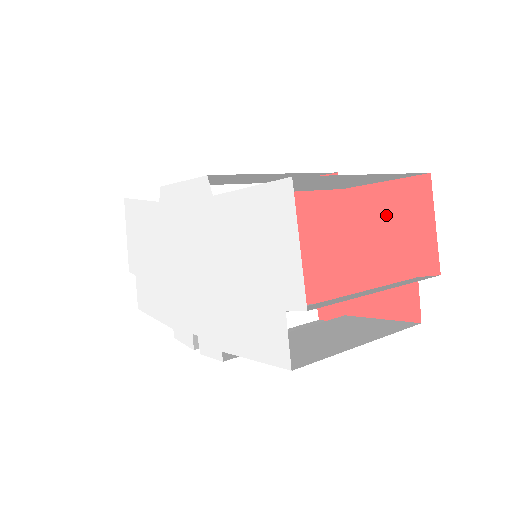
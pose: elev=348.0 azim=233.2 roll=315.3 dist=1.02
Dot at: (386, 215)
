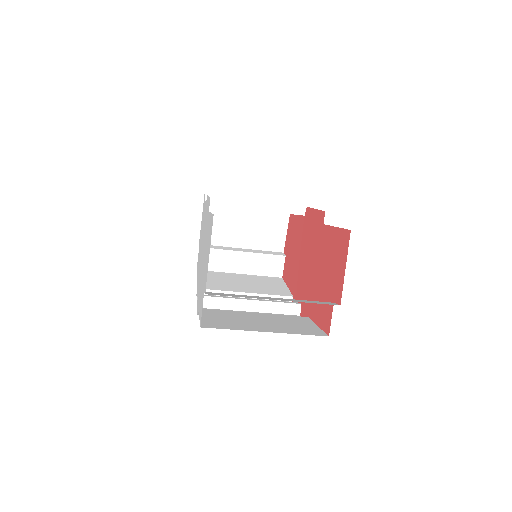
Dot at: (333, 252)
